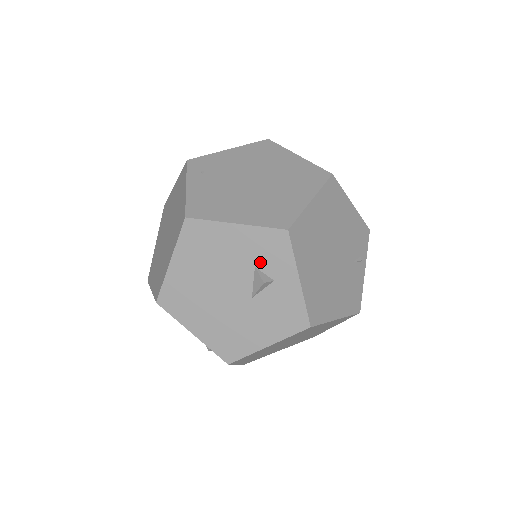
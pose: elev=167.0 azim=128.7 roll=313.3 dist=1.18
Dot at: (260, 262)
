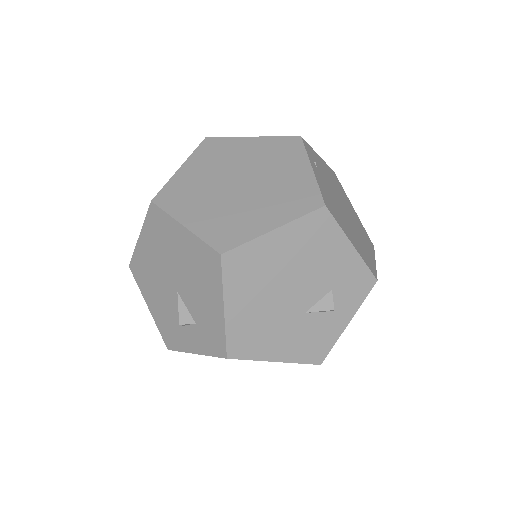
Dot at: (339, 289)
